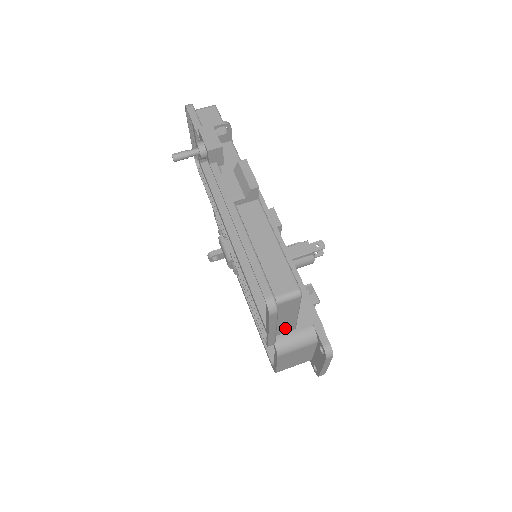
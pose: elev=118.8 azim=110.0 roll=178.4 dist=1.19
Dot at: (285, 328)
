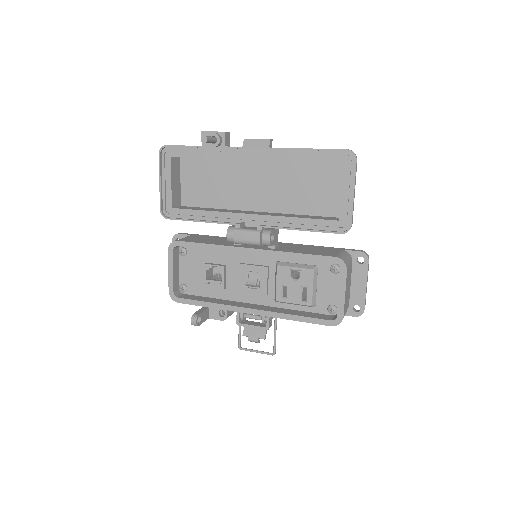
Dot at: occluded
